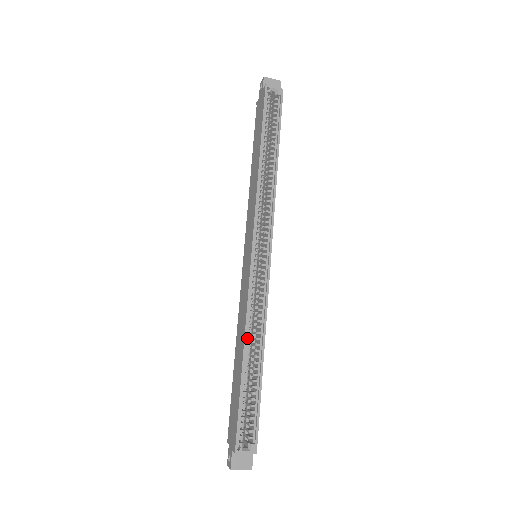
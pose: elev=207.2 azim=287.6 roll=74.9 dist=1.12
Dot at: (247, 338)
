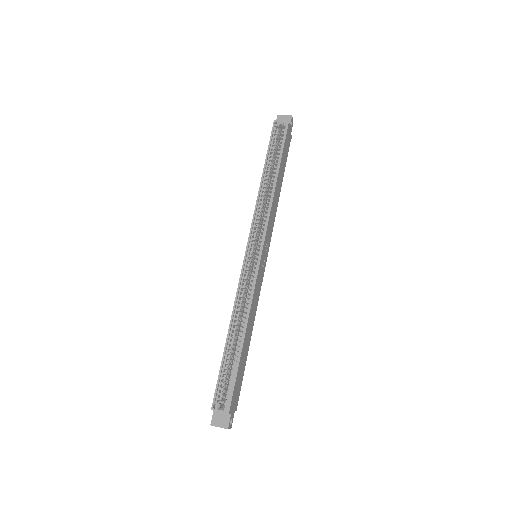
Dot at: (234, 319)
